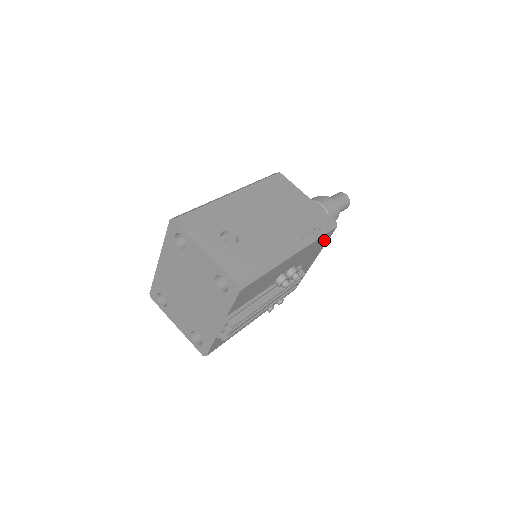
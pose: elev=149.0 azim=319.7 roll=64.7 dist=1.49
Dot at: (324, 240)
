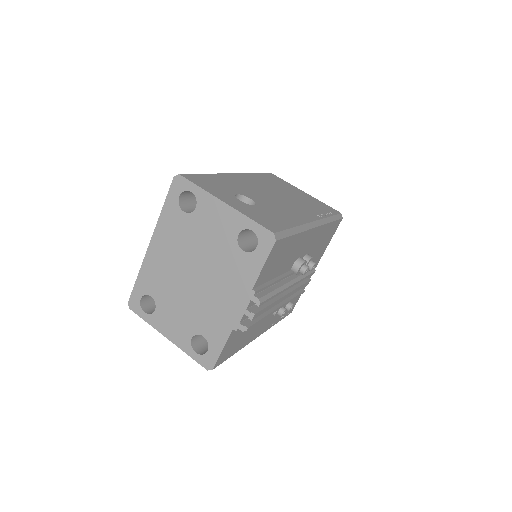
Dot at: (331, 233)
